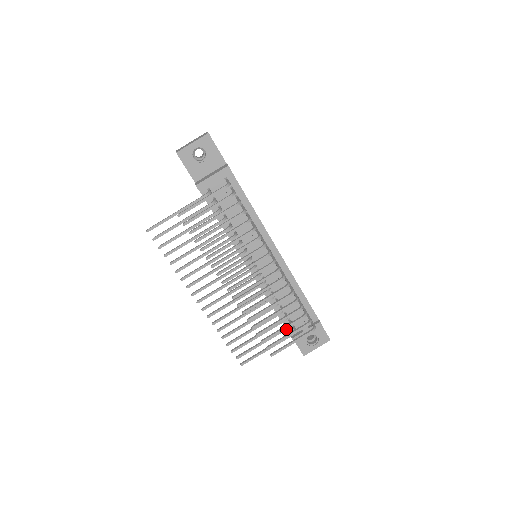
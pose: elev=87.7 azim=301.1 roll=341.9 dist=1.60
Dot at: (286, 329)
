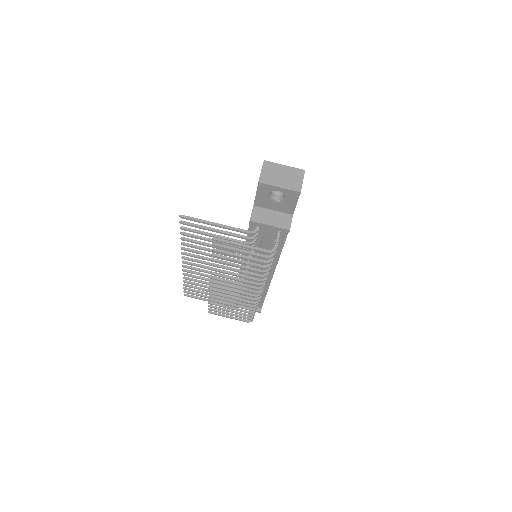
Dot at: occluded
